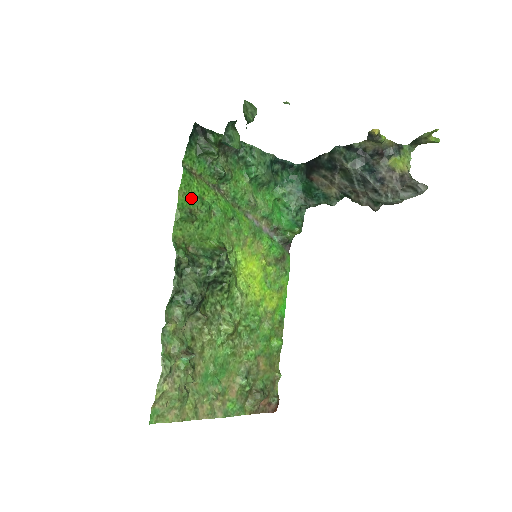
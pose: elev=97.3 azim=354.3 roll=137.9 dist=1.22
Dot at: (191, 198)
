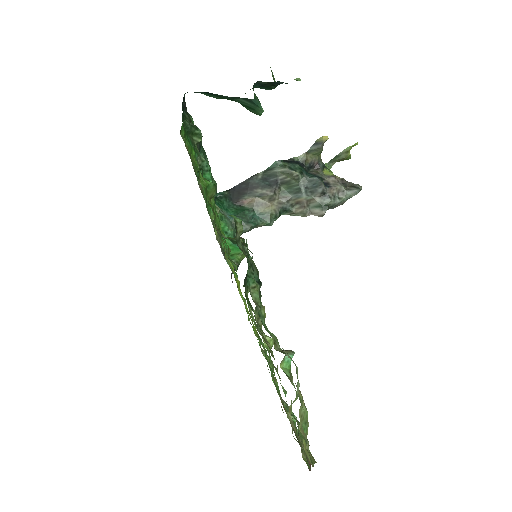
Dot at: (199, 172)
